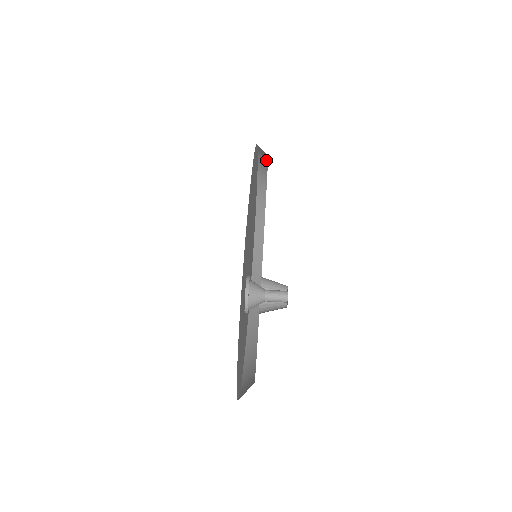
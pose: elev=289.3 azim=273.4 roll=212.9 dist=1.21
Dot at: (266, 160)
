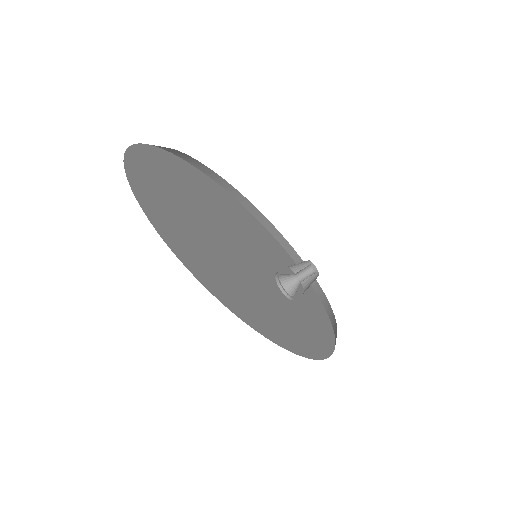
Dot at: occluded
